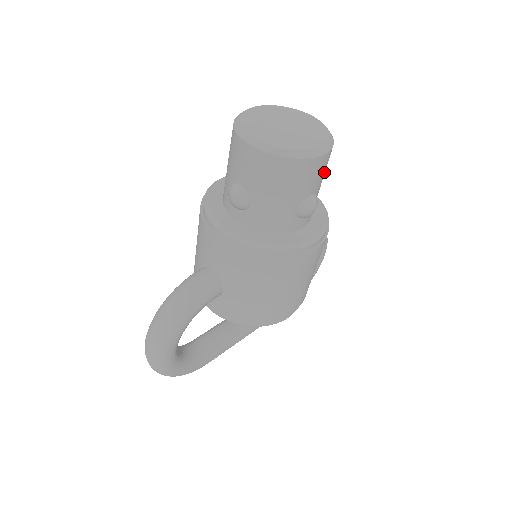
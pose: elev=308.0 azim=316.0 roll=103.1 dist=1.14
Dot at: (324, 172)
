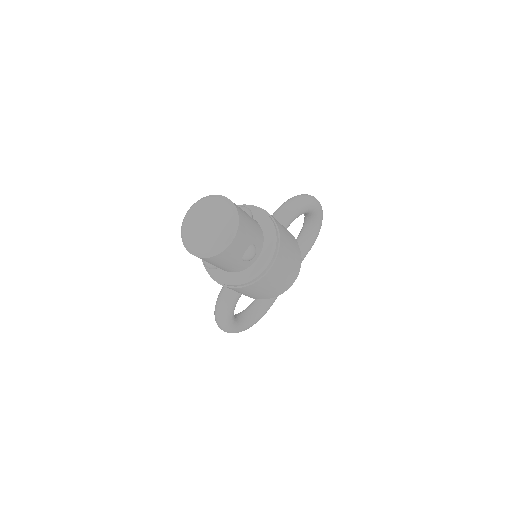
Dot at: (245, 236)
